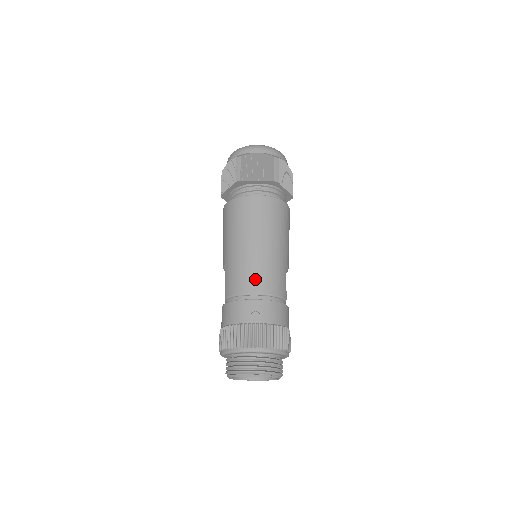
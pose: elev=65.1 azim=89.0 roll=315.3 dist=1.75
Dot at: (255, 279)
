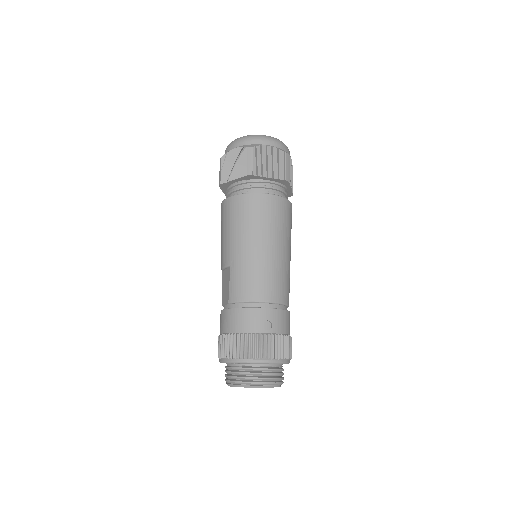
Dot at: (267, 286)
